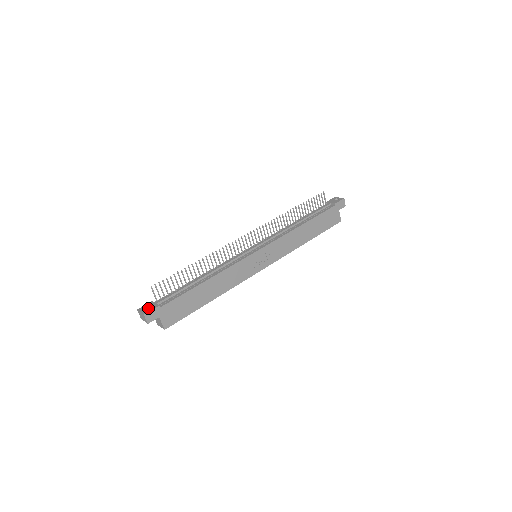
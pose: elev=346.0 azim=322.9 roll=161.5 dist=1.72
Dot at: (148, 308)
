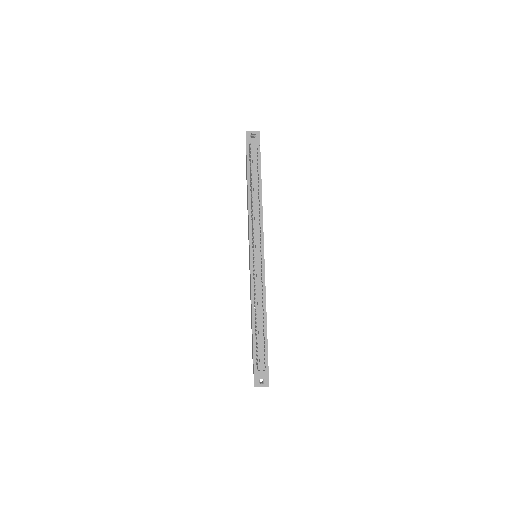
Dot at: occluded
